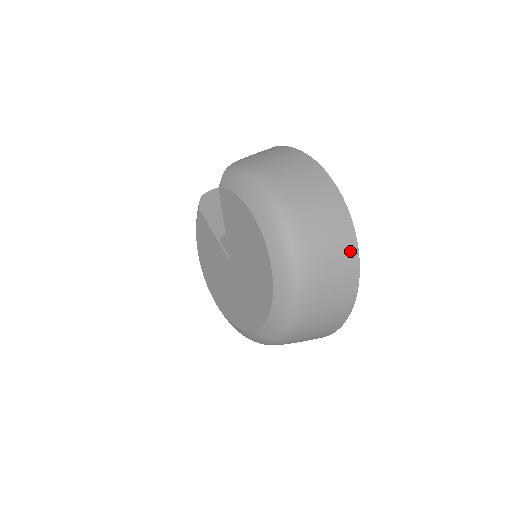
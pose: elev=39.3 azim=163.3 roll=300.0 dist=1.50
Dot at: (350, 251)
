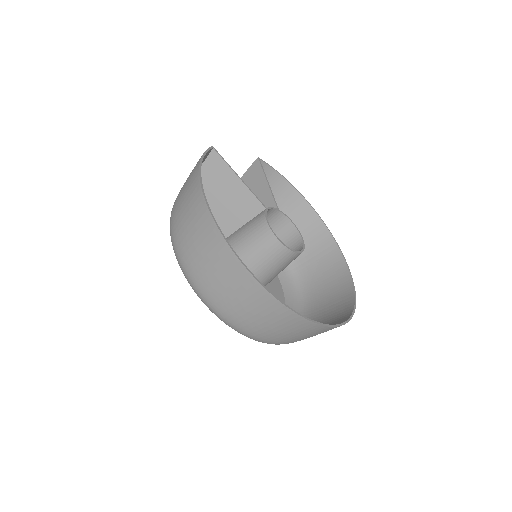
Dot at: (239, 273)
